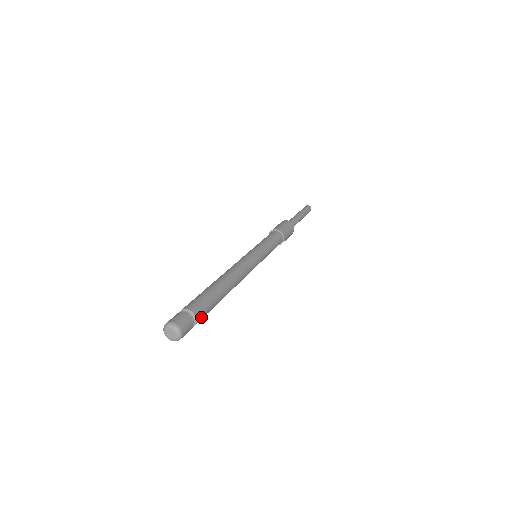
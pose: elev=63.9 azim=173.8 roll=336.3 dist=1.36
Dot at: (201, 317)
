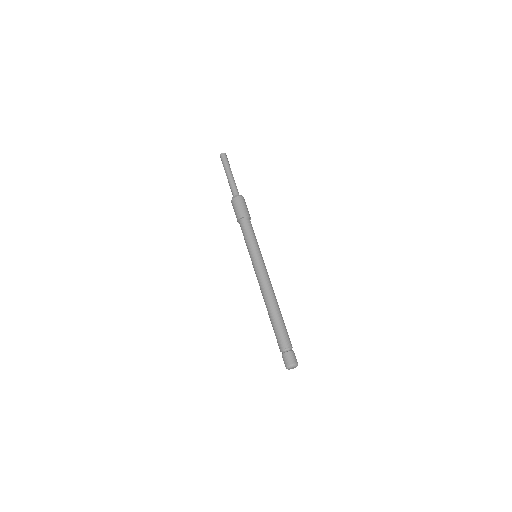
Dot at: (290, 342)
